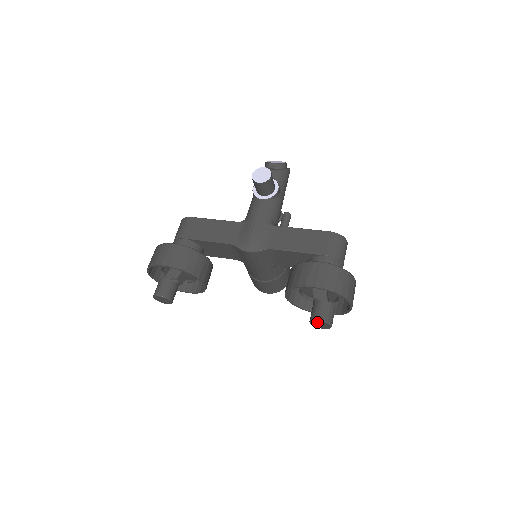
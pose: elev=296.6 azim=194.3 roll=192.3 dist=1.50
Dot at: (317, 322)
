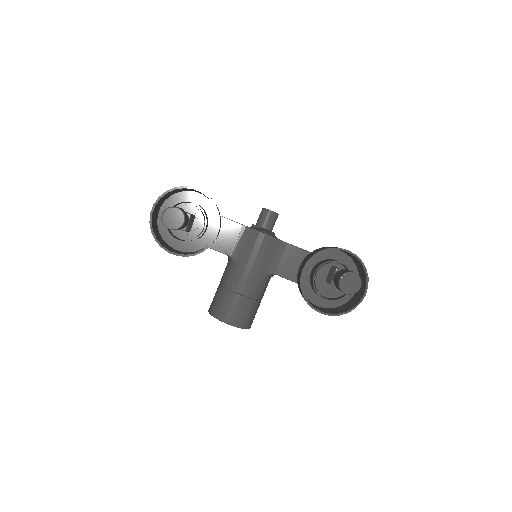
Dot at: (350, 276)
